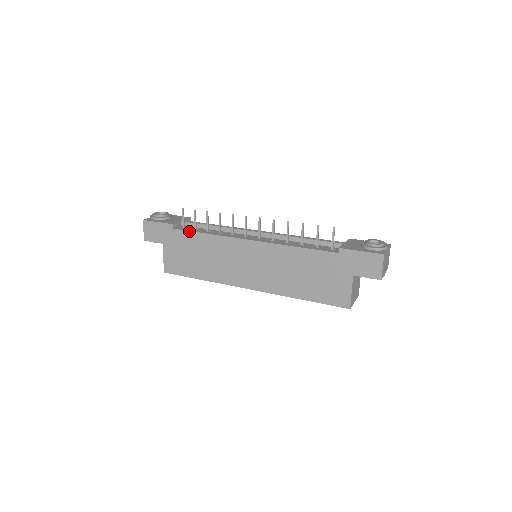
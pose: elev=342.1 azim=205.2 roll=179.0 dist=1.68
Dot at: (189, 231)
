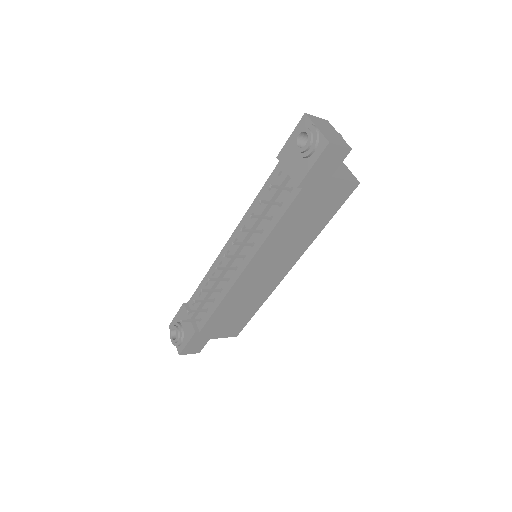
Dot at: (209, 319)
